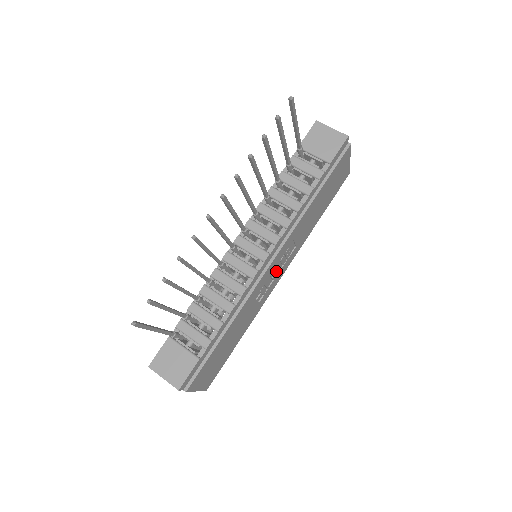
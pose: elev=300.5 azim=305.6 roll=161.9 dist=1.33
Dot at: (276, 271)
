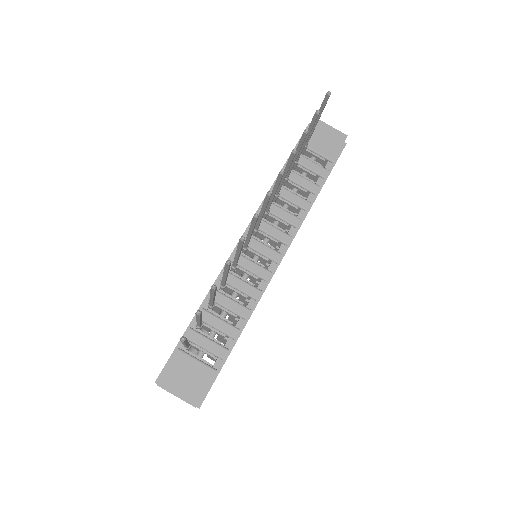
Dot at: occluded
